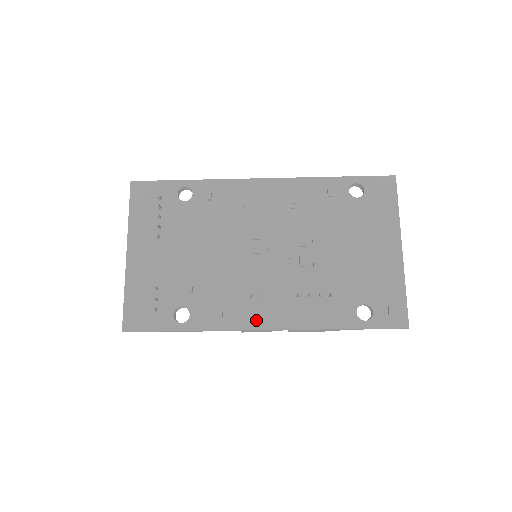
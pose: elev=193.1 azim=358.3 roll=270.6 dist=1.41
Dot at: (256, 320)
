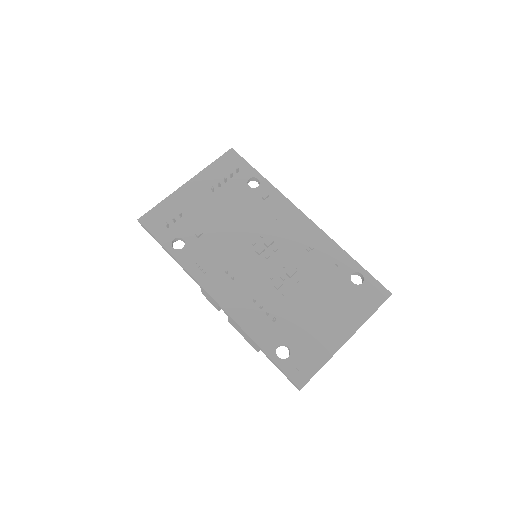
Dot at: (215, 289)
